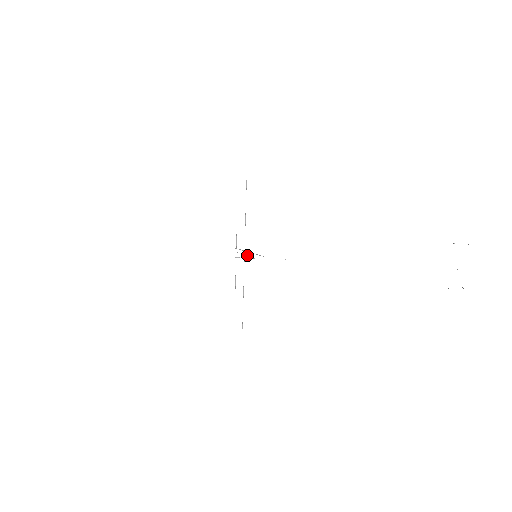
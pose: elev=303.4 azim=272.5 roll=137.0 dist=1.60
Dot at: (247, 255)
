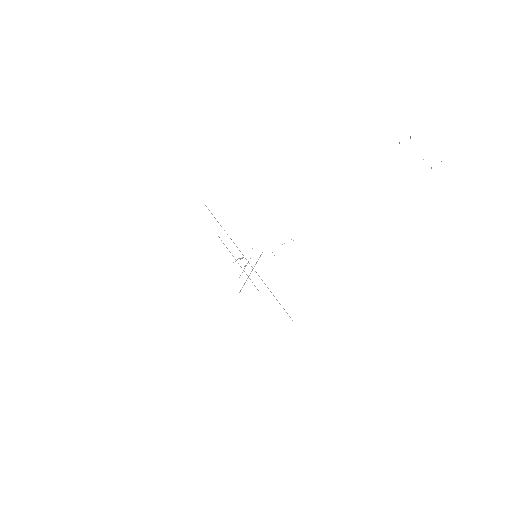
Dot at: occluded
